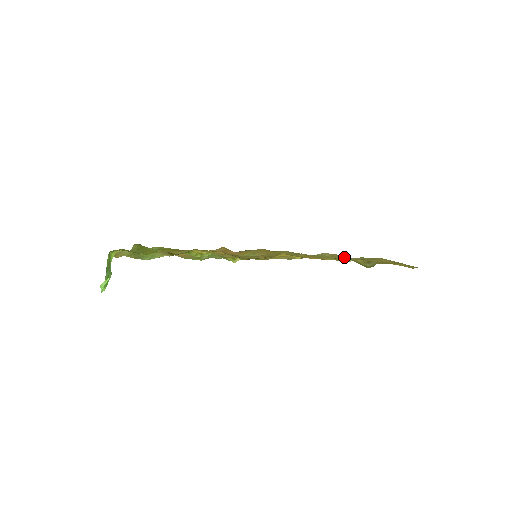
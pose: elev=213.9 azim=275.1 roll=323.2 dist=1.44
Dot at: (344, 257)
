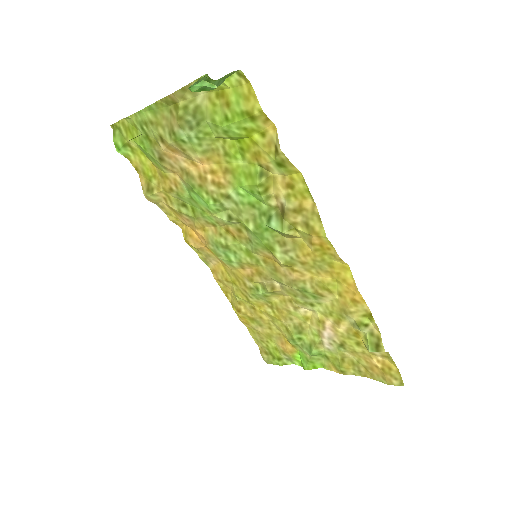
Dot at: (318, 332)
